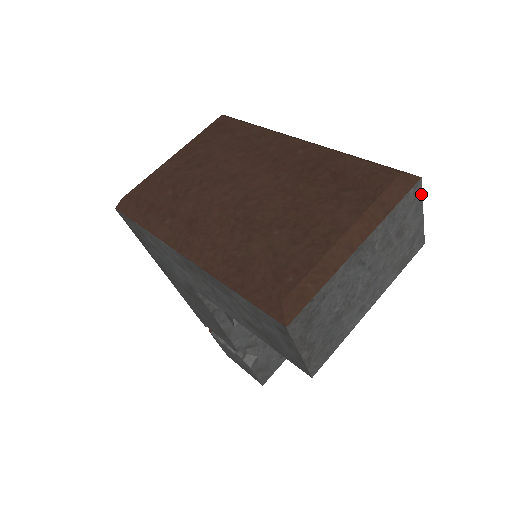
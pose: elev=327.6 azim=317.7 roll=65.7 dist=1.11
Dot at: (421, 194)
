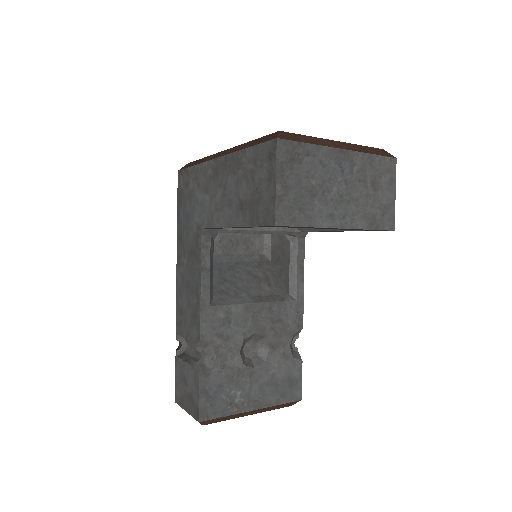
Dot at: (395, 173)
